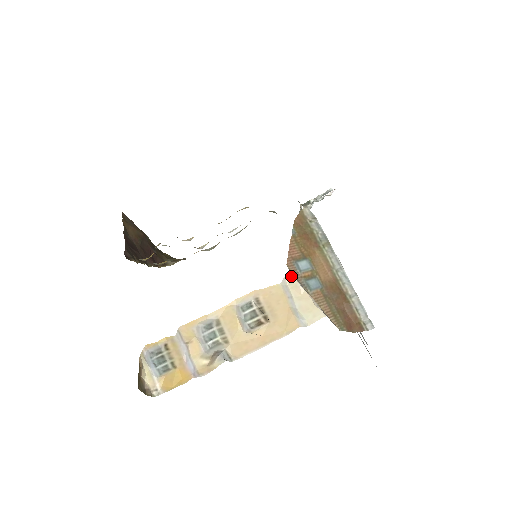
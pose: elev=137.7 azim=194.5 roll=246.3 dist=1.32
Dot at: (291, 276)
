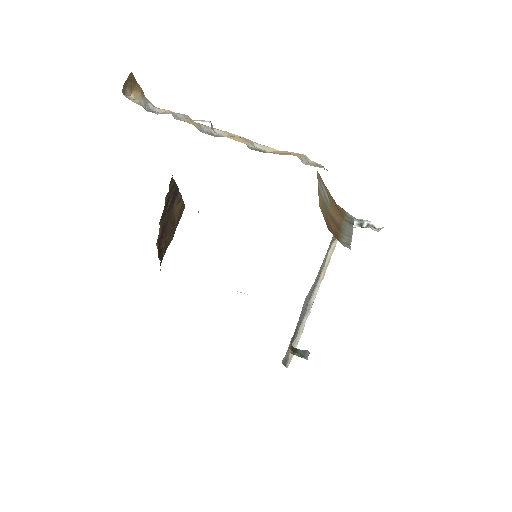
Dot at: occluded
